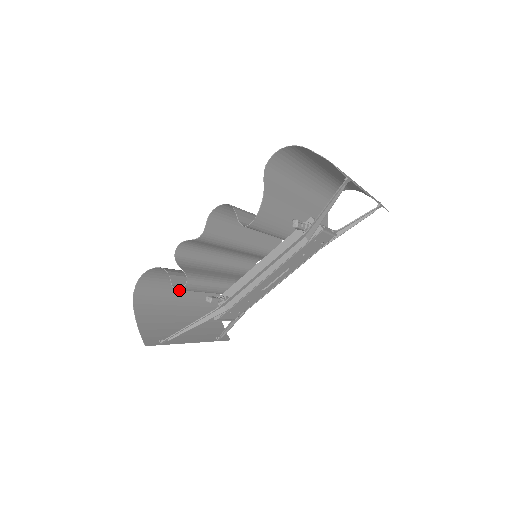
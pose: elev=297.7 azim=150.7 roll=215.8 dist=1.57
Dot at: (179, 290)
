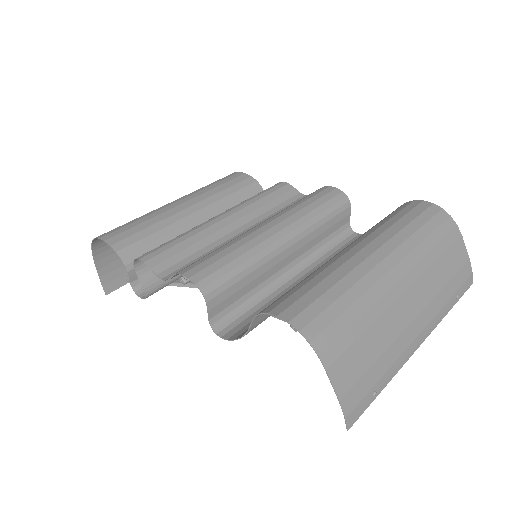
Dot at: occluded
